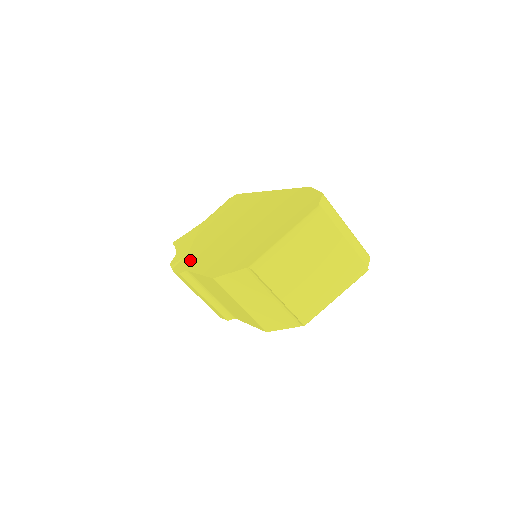
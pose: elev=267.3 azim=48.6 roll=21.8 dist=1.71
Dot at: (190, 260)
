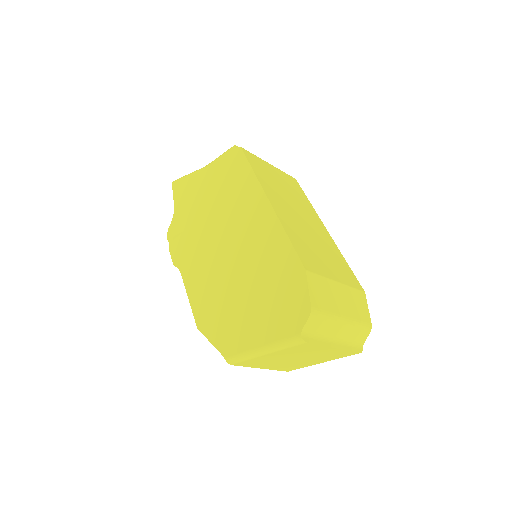
Dot at: (184, 251)
